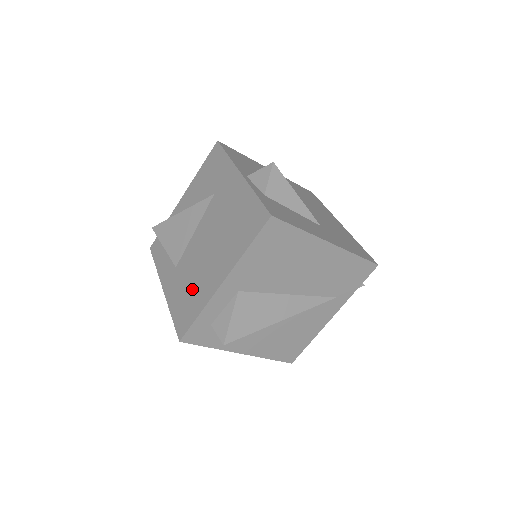
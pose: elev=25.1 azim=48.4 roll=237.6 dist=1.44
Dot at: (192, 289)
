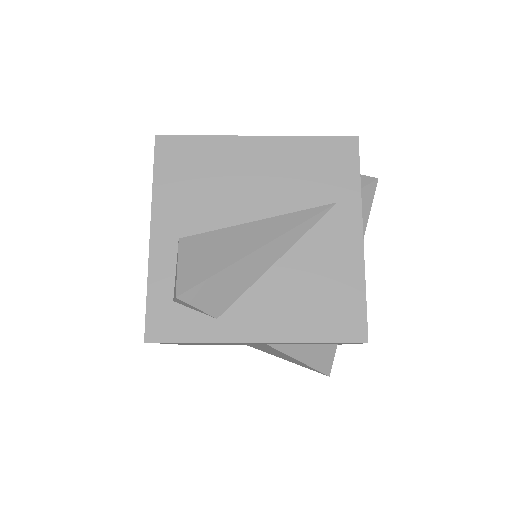
Dot at: occluded
